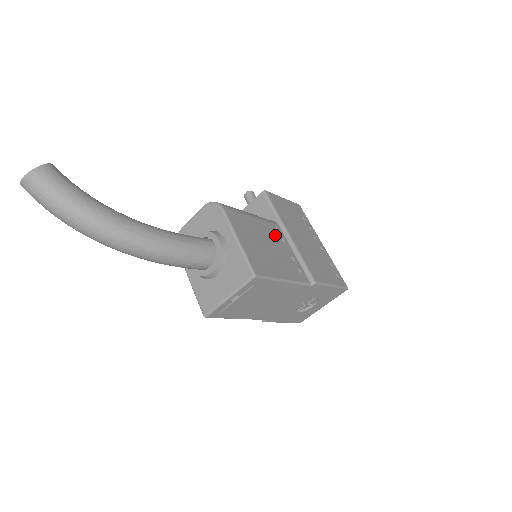
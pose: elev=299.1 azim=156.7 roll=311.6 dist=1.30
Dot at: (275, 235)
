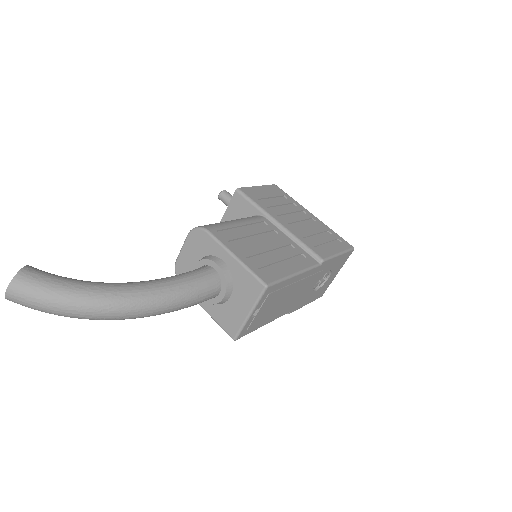
Dot at: (266, 231)
